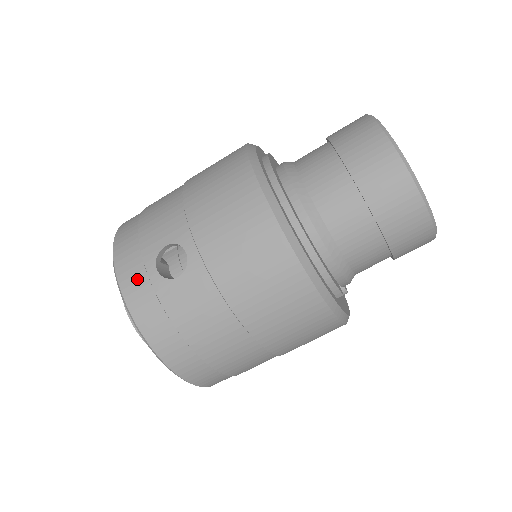
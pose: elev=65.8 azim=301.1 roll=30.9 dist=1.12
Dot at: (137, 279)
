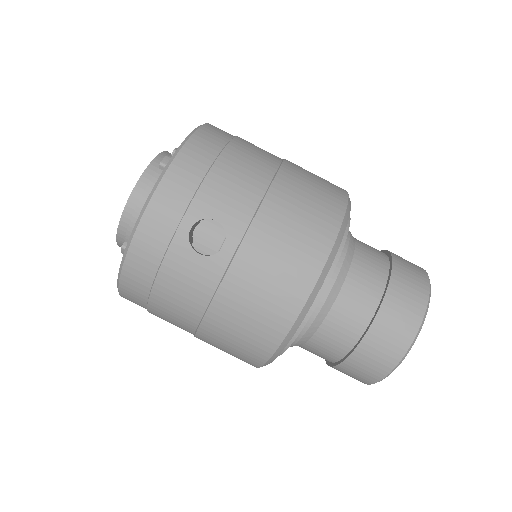
Dot at: (169, 215)
